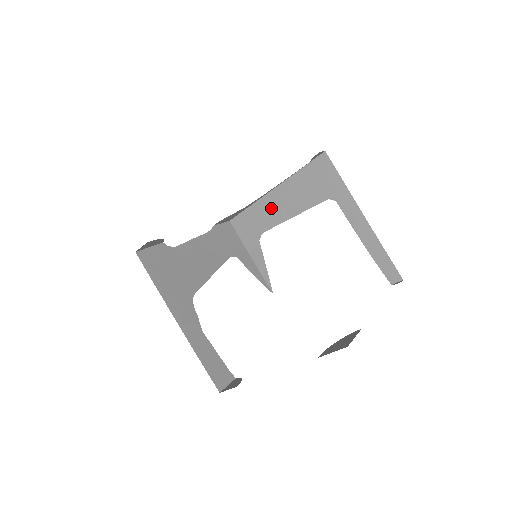
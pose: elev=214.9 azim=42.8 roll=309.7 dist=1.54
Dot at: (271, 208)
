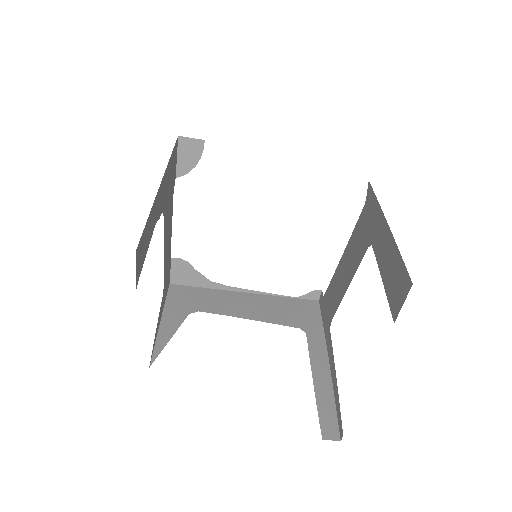
Dot at: (230, 301)
